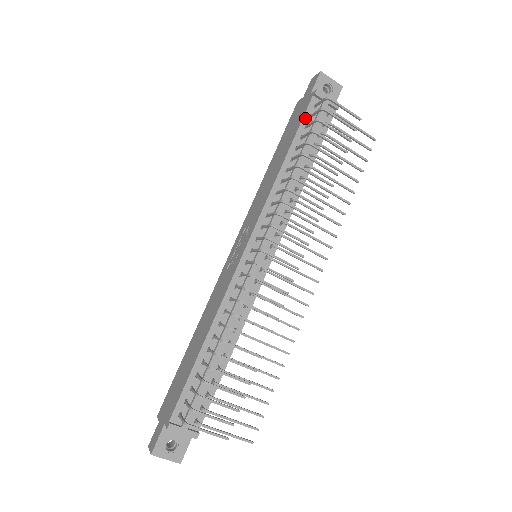
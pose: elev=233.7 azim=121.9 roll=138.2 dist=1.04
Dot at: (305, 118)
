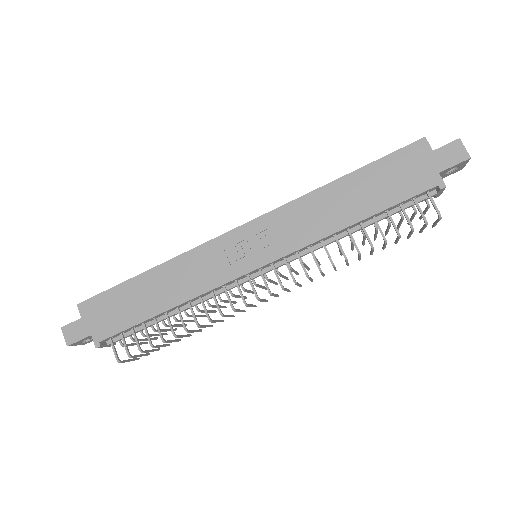
Dot at: (409, 199)
